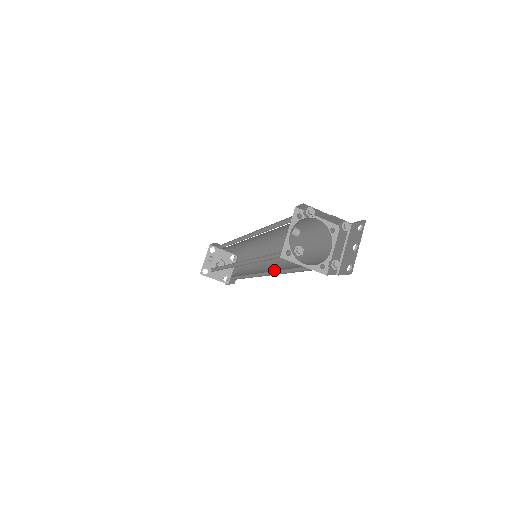
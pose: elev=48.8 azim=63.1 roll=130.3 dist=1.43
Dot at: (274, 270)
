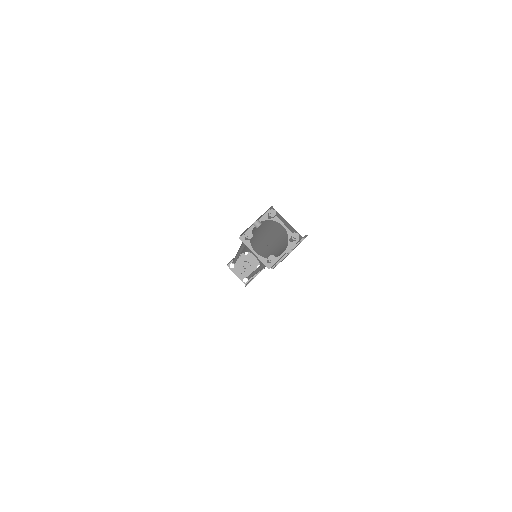
Dot at: occluded
